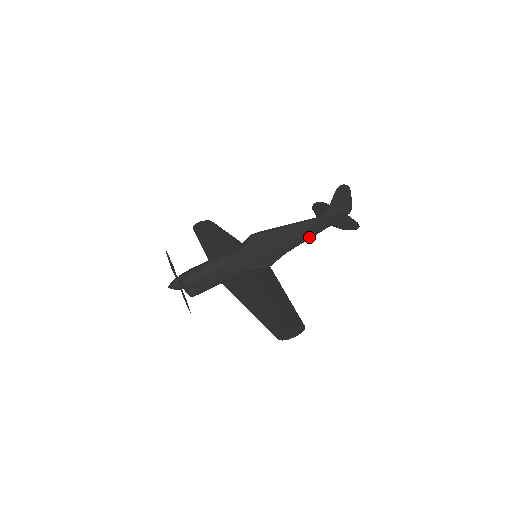
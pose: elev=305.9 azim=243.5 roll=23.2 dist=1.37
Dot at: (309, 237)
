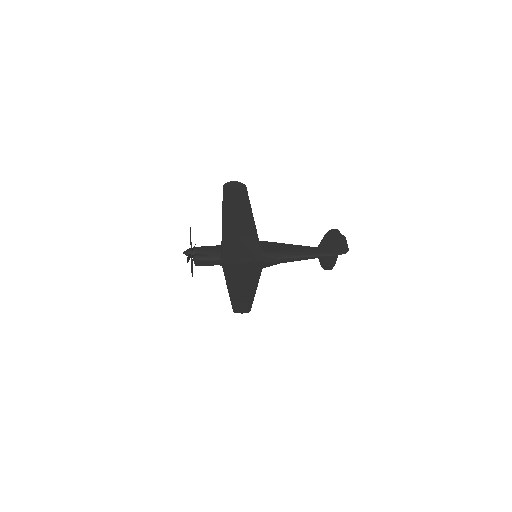
Dot at: (304, 255)
